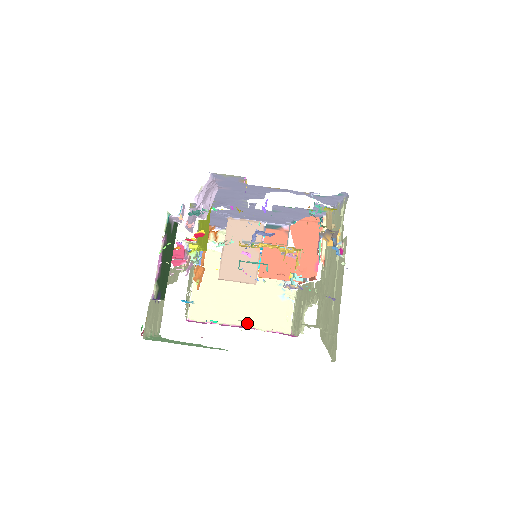
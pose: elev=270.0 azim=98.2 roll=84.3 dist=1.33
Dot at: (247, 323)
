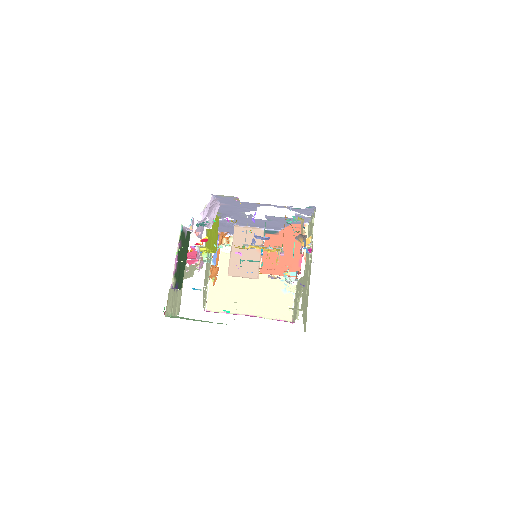
Dot at: (255, 313)
